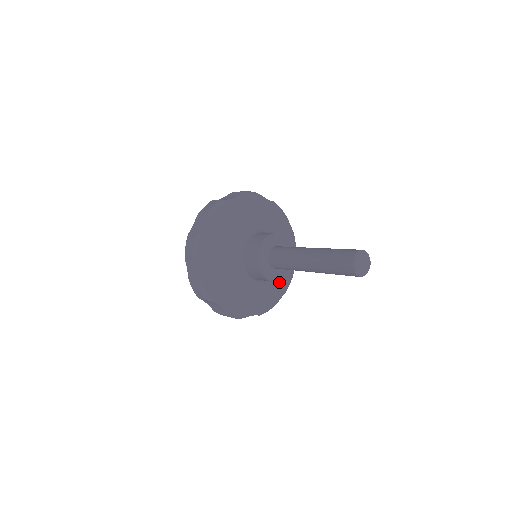
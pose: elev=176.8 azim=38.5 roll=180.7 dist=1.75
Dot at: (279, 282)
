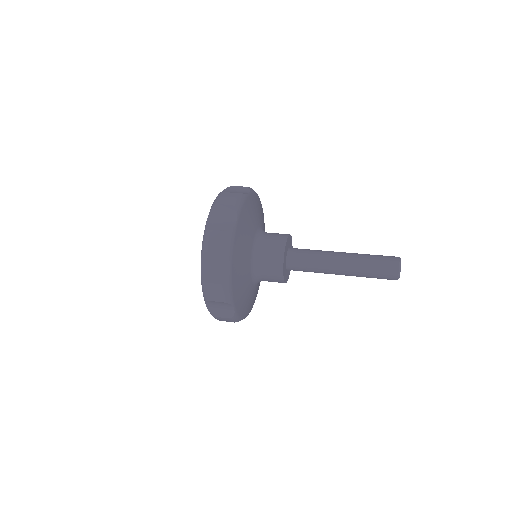
Dot at: (252, 299)
